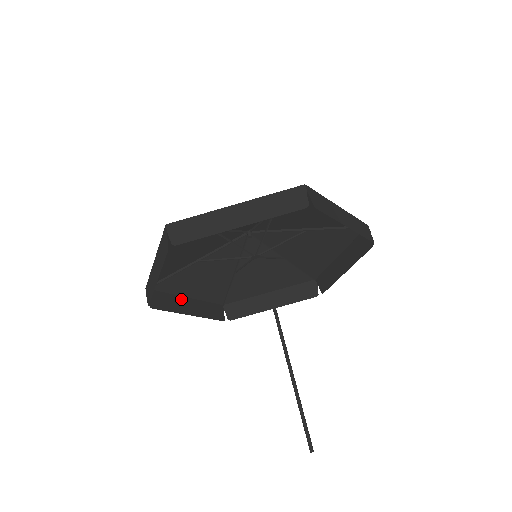
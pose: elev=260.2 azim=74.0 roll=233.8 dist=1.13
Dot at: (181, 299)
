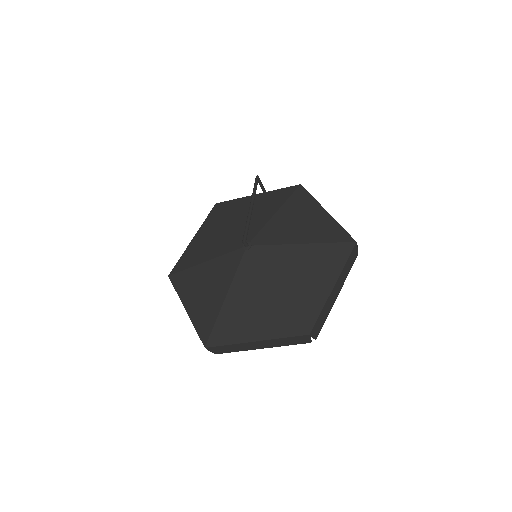
Dot at: occluded
